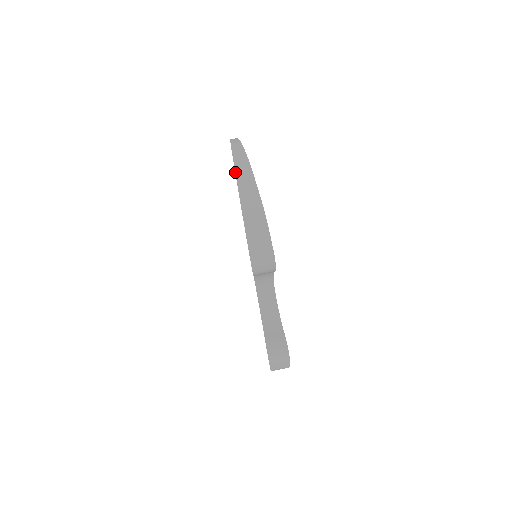
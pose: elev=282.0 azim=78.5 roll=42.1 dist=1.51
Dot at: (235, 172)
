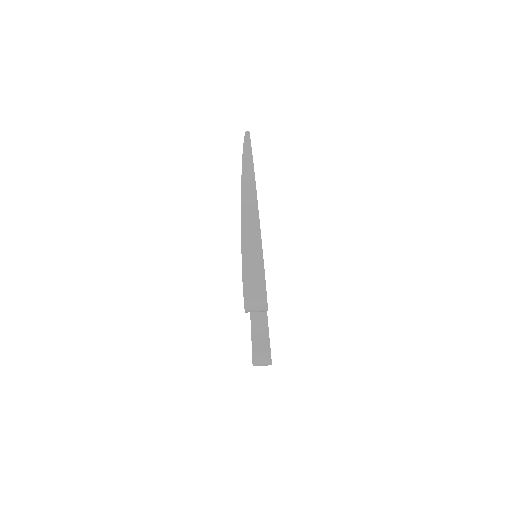
Dot at: (241, 210)
